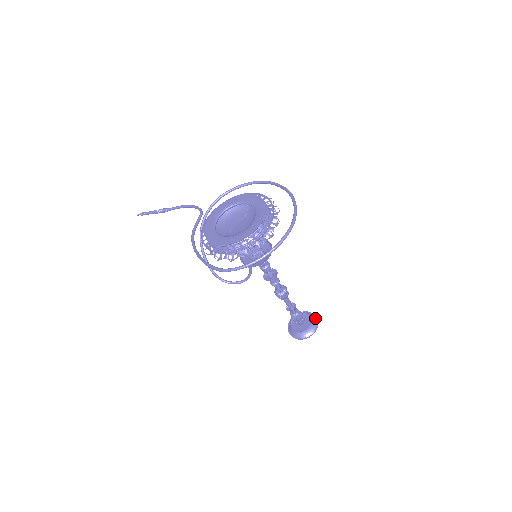
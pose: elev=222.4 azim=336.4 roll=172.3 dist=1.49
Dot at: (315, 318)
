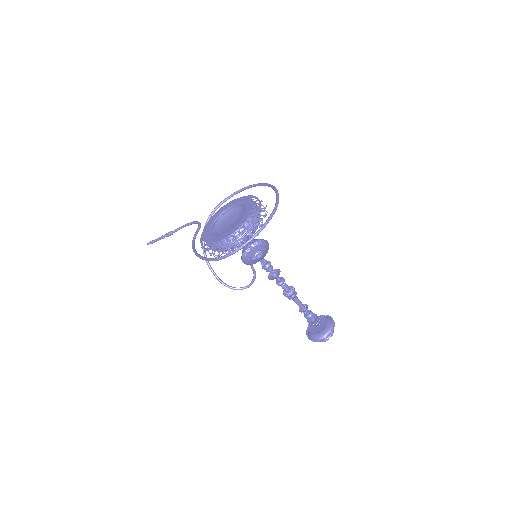
Dot at: (331, 319)
